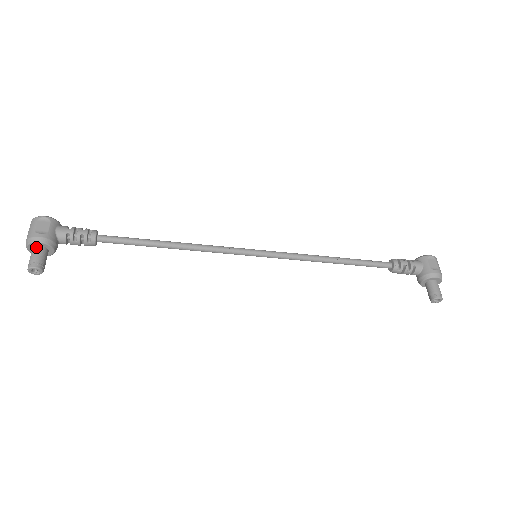
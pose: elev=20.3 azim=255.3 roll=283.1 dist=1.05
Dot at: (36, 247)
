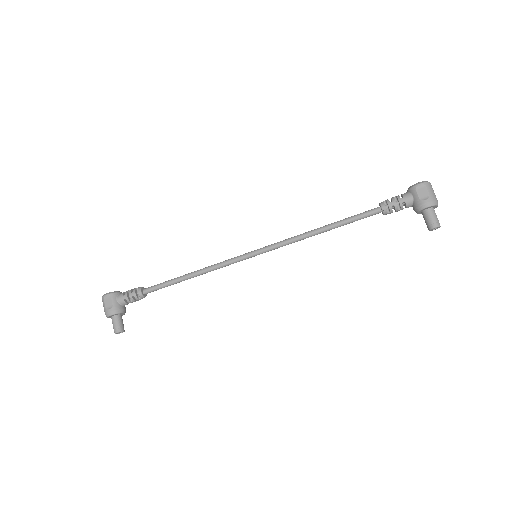
Dot at: (112, 317)
